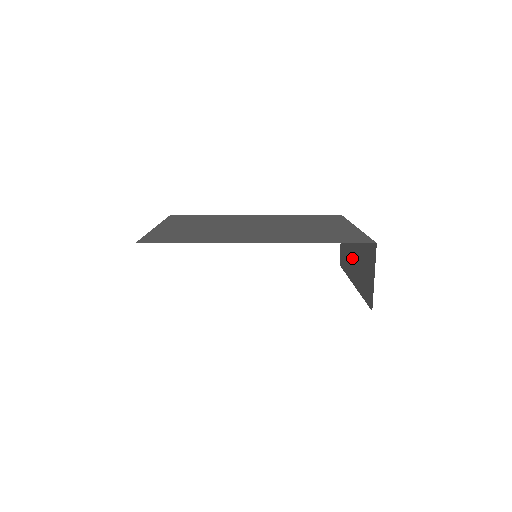
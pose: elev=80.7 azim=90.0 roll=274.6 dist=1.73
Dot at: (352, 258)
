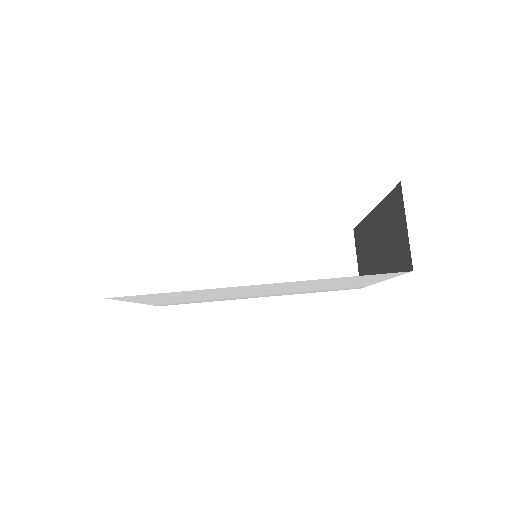
Dot at: (374, 253)
